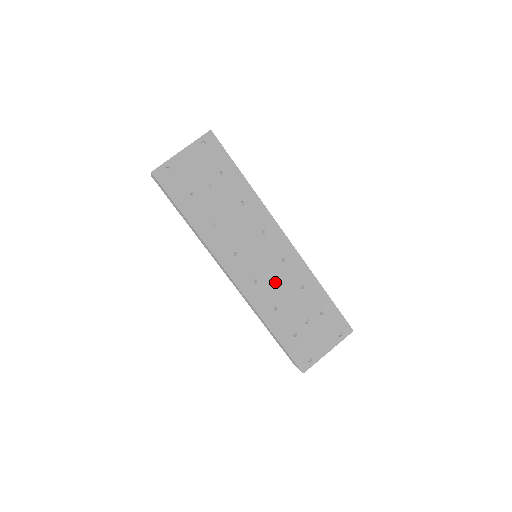
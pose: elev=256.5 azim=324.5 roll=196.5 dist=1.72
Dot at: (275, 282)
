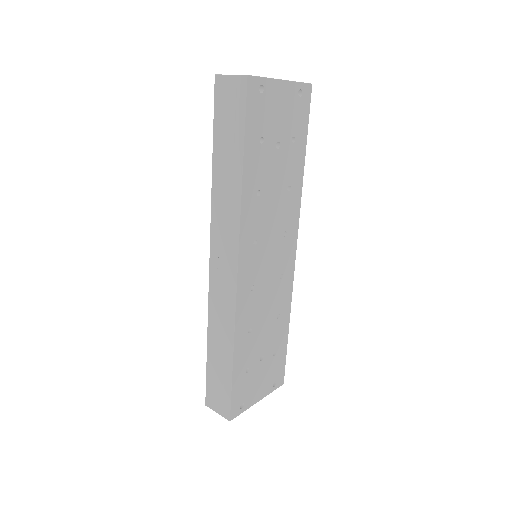
Dot at: (265, 298)
